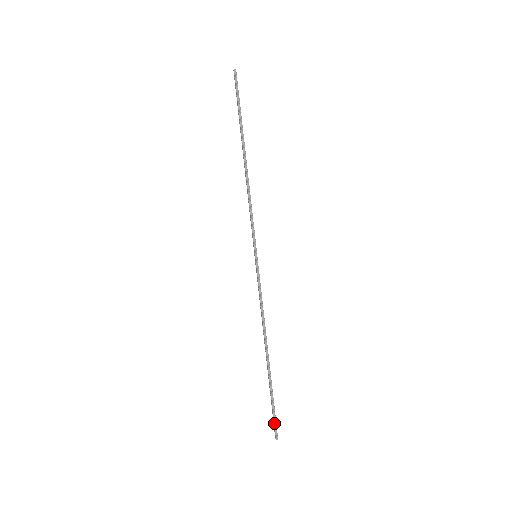
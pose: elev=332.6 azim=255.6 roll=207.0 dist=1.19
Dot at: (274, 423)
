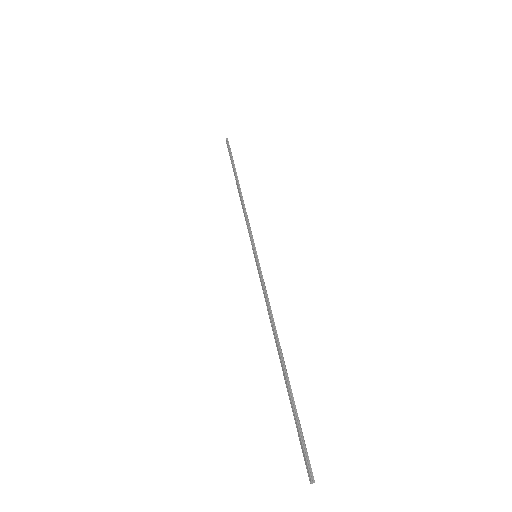
Dot at: (304, 452)
